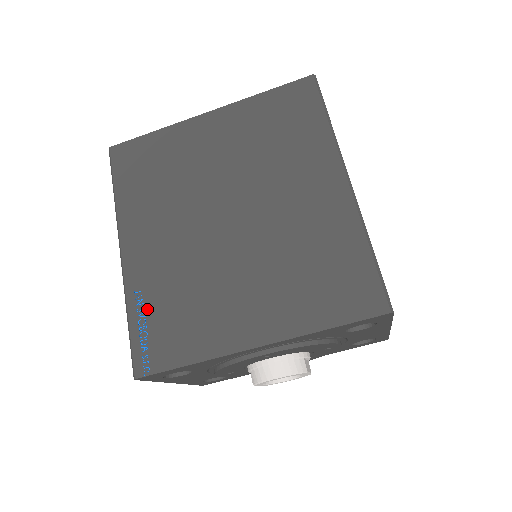
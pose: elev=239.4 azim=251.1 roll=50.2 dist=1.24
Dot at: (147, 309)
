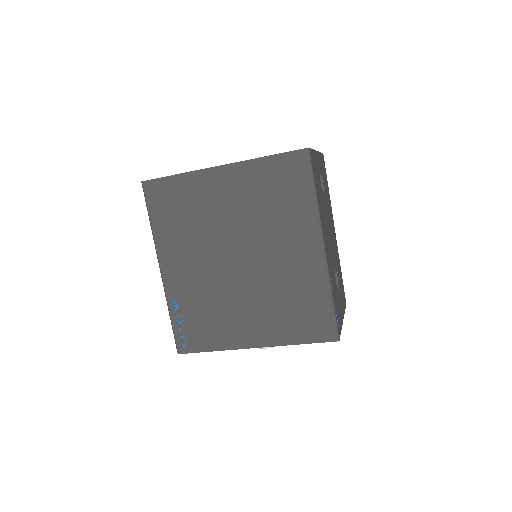
Dot at: (183, 313)
